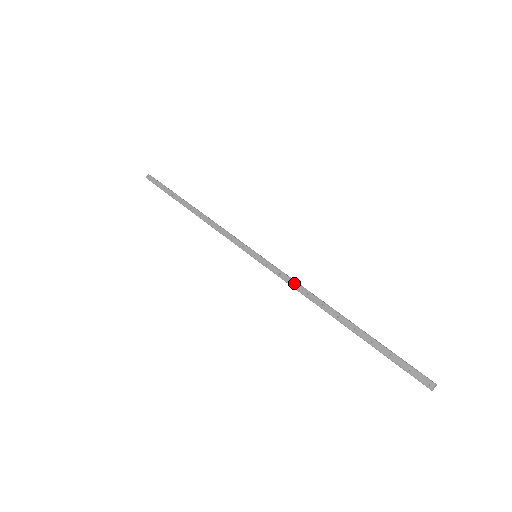
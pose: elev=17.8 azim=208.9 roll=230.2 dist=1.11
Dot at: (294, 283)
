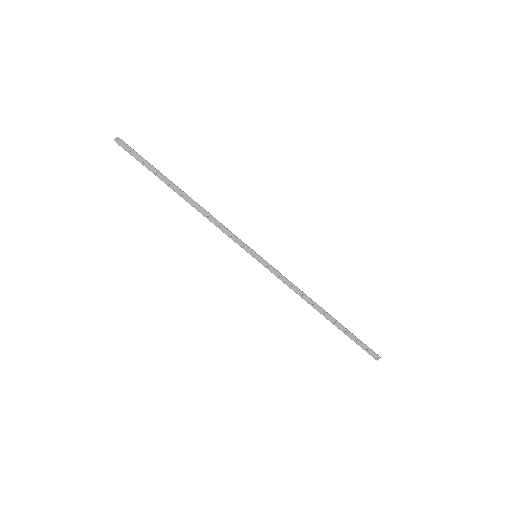
Dot at: (291, 285)
